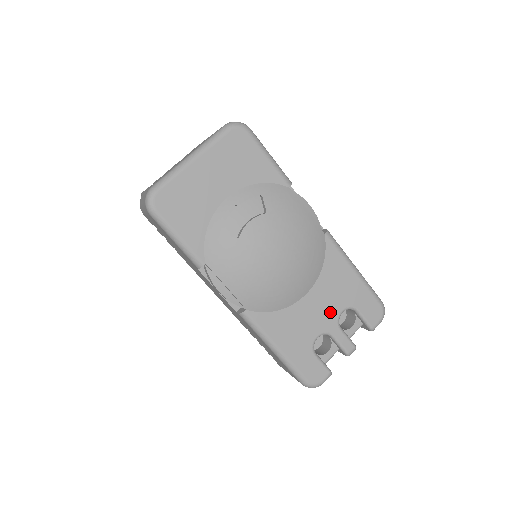
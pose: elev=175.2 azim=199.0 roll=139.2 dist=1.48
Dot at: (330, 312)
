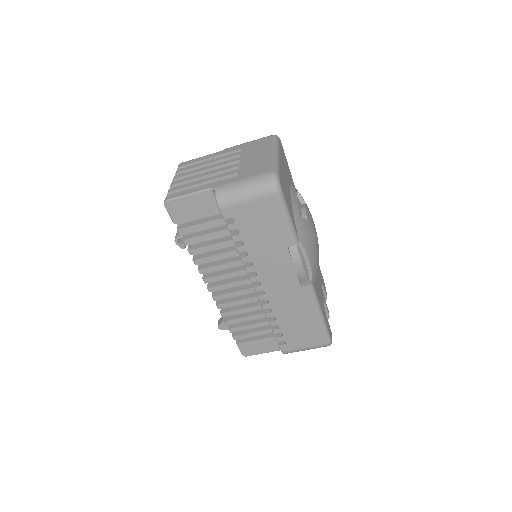
Dot at: (321, 285)
